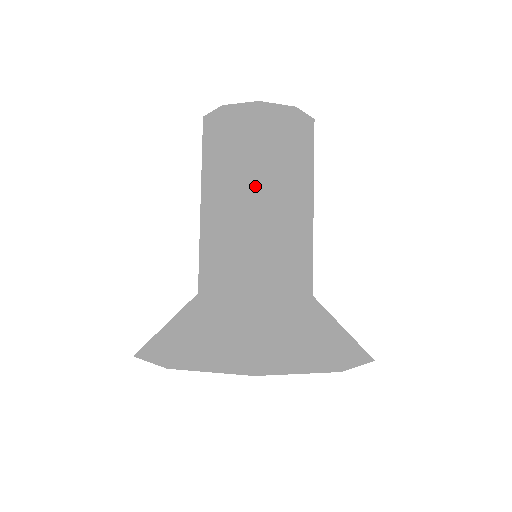
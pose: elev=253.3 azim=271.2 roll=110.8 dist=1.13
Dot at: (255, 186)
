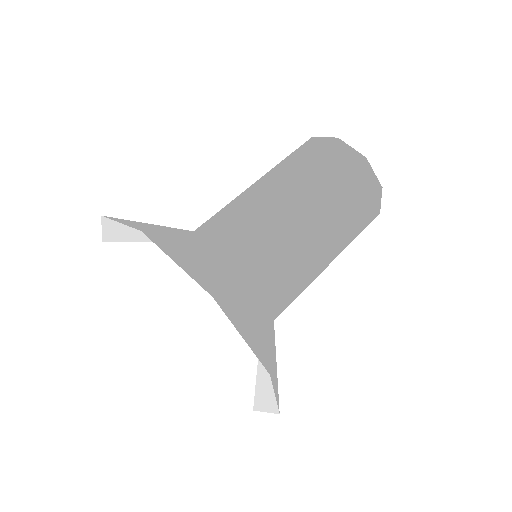
Dot at: (316, 199)
